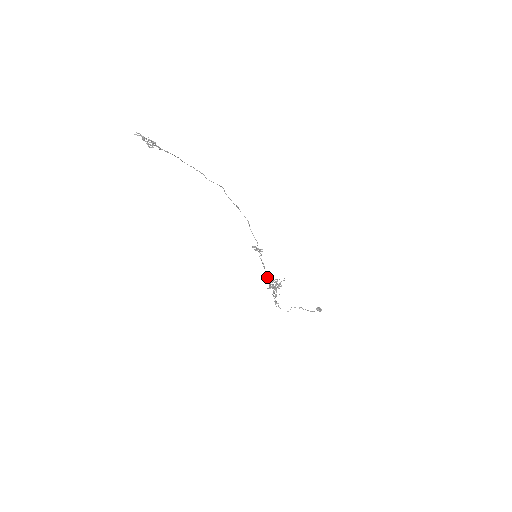
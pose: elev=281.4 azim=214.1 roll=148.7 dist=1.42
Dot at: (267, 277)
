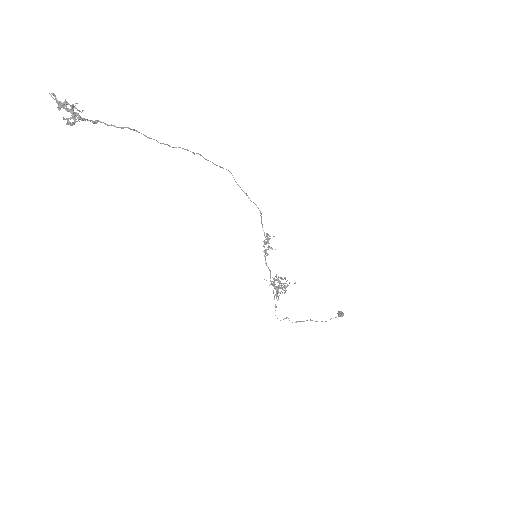
Dot at: (270, 275)
